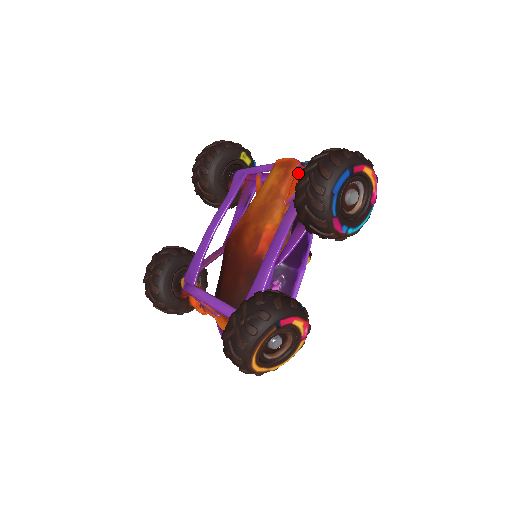
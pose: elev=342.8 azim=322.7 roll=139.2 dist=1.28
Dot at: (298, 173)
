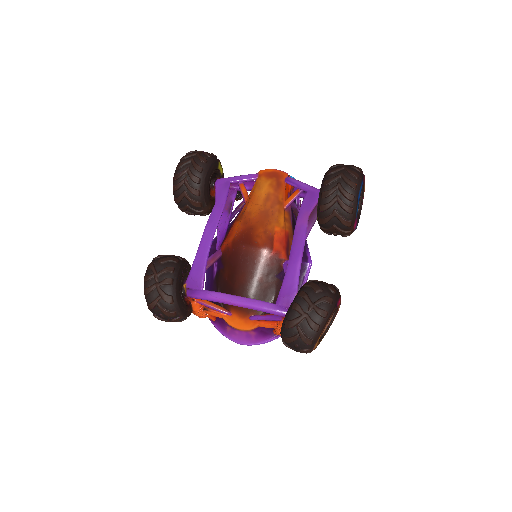
Dot at: (292, 183)
